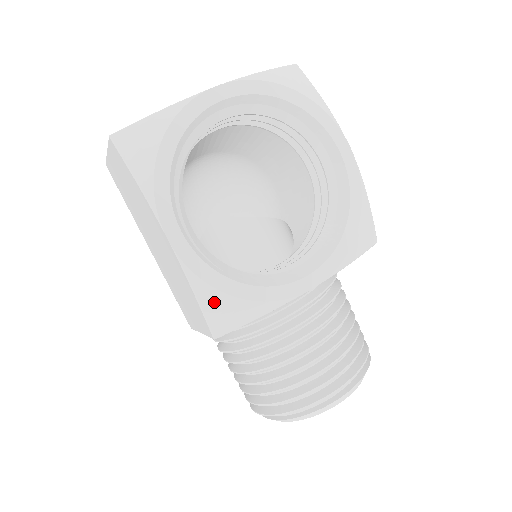
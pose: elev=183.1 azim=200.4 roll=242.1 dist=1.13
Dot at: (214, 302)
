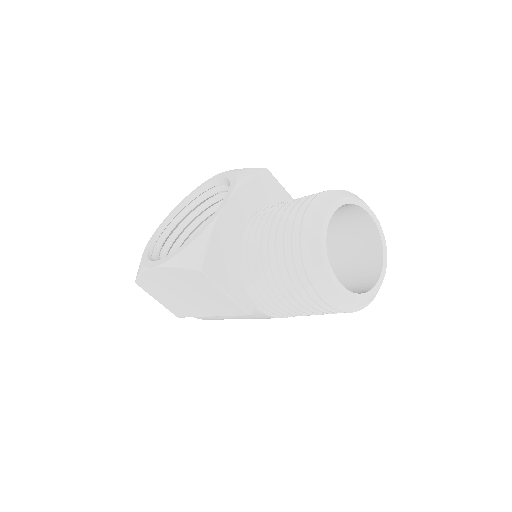
Dot at: (183, 259)
